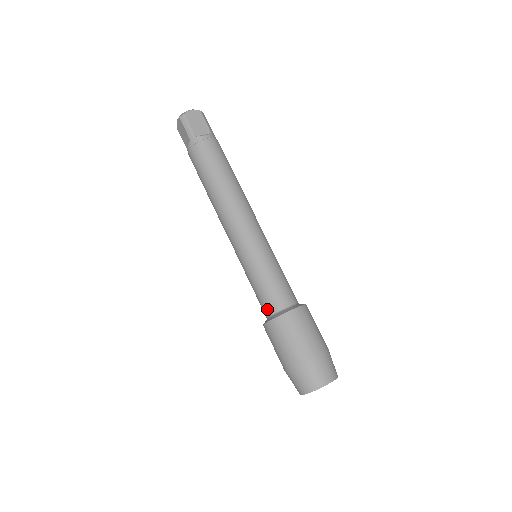
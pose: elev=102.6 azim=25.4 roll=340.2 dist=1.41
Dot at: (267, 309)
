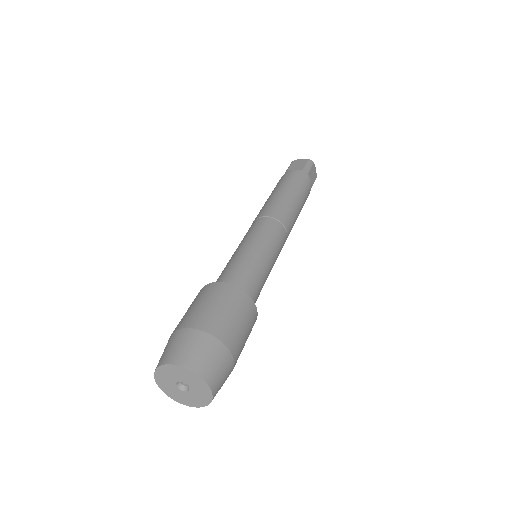
Dot at: (234, 280)
